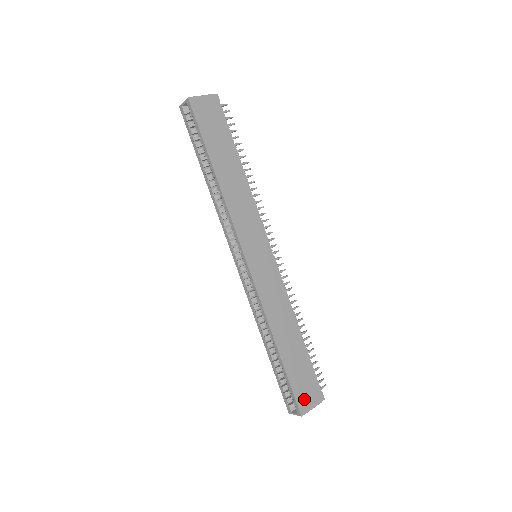
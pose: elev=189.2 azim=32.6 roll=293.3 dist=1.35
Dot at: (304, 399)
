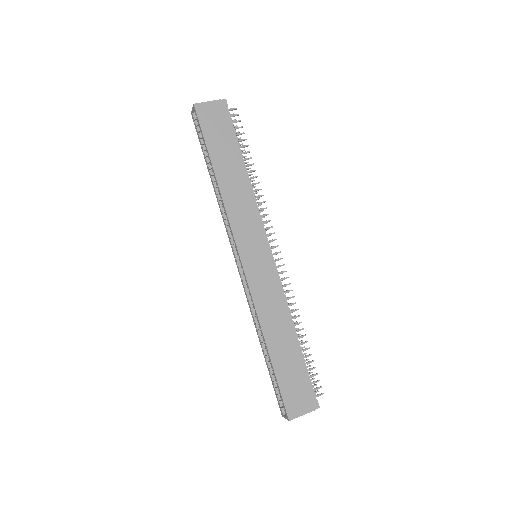
Dot at: (294, 404)
